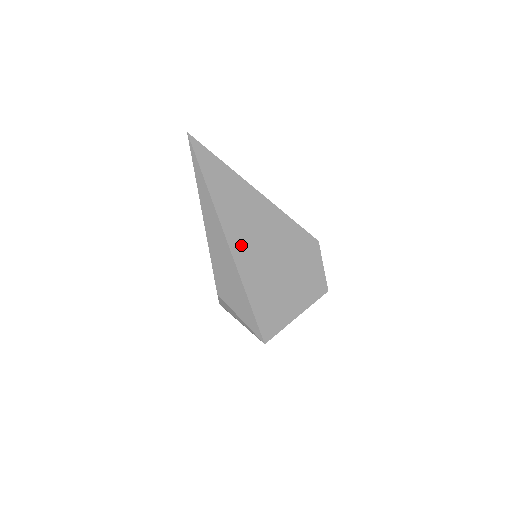
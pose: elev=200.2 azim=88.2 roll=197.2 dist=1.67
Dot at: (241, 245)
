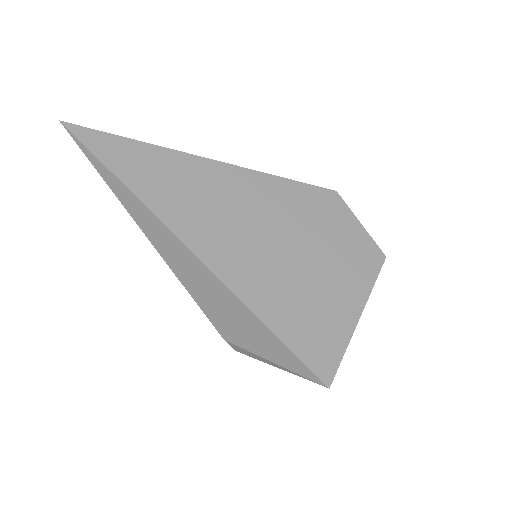
Dot at: (221, 252)
